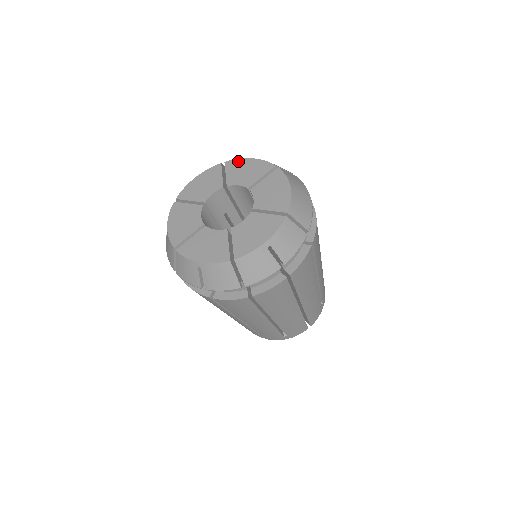
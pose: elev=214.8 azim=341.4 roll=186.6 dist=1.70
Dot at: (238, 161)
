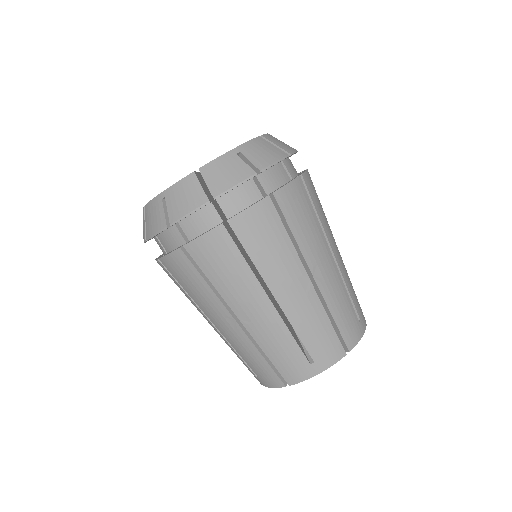
Dot at: occluded
